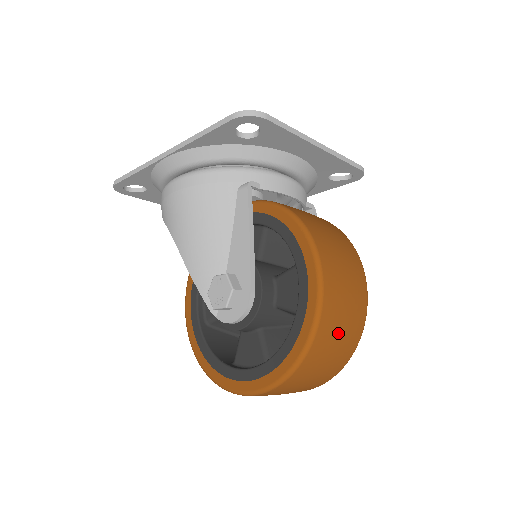
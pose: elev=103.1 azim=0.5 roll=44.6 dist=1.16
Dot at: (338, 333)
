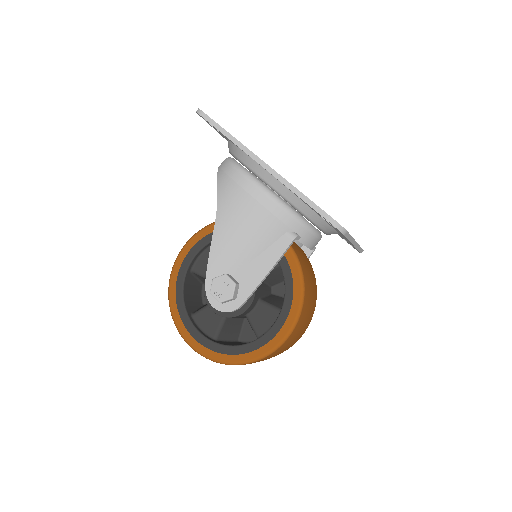
Dot at: occluded
